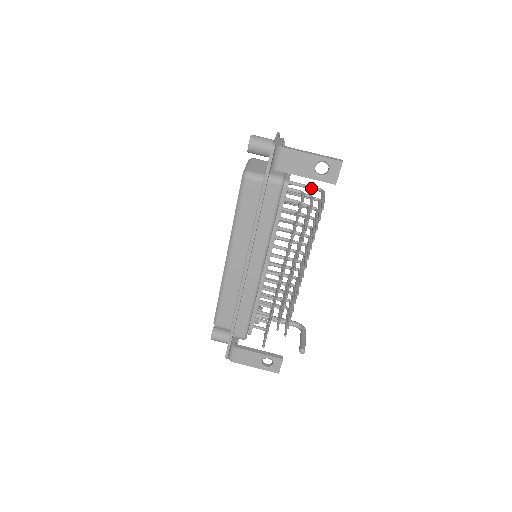
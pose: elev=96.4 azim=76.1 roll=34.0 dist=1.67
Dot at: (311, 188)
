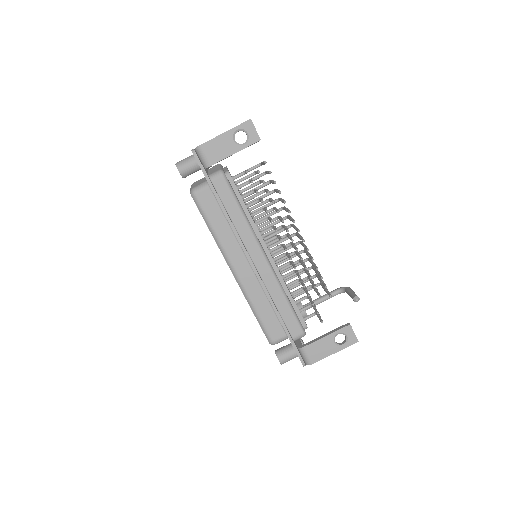
Dot at: (252, 169)
